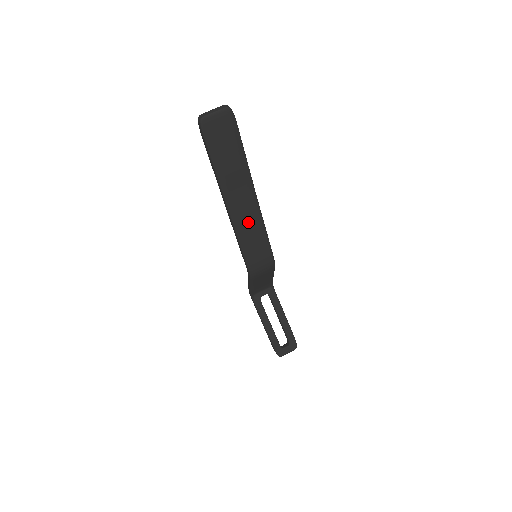
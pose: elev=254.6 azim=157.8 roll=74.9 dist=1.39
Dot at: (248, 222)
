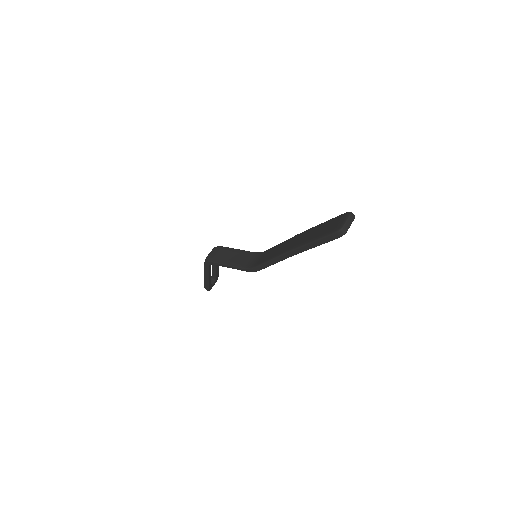
Dot at: occluded
